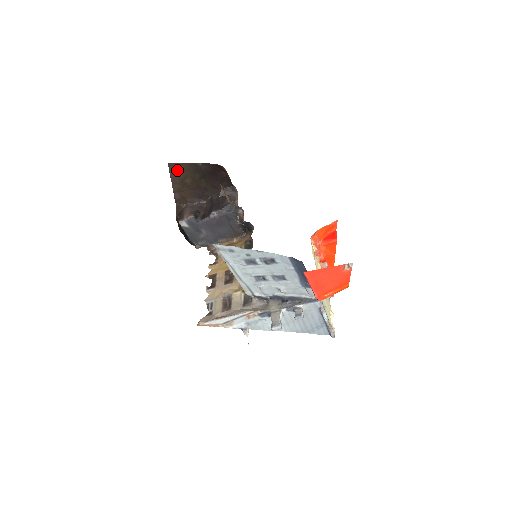
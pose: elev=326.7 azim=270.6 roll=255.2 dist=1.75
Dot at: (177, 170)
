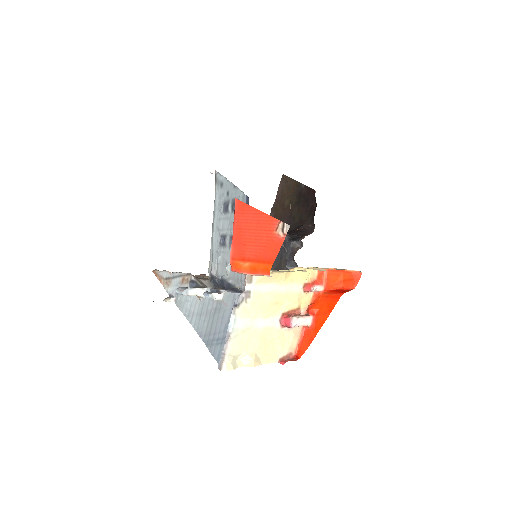
Dot at: (285, 186)
